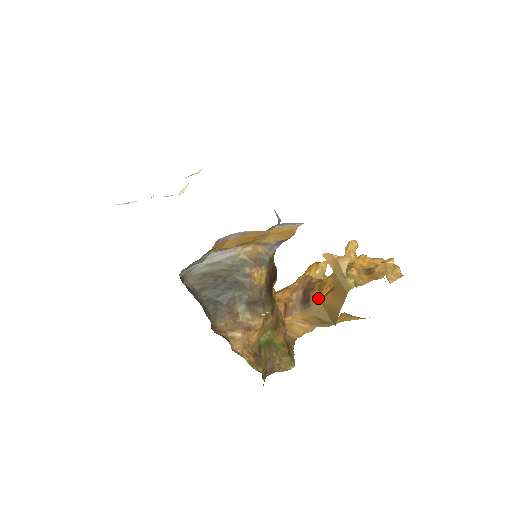
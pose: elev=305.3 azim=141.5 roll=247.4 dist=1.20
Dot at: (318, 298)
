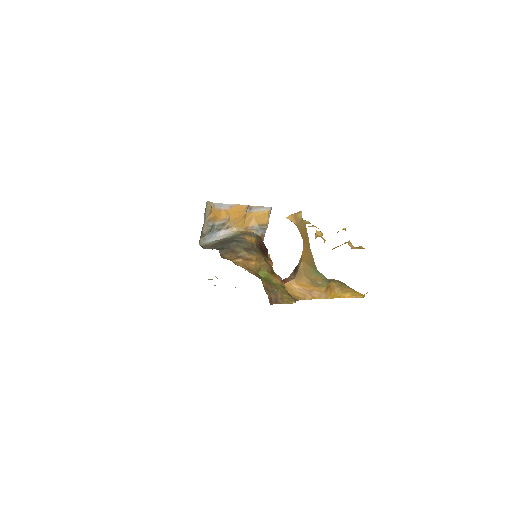
Dot at: (301, 261)
